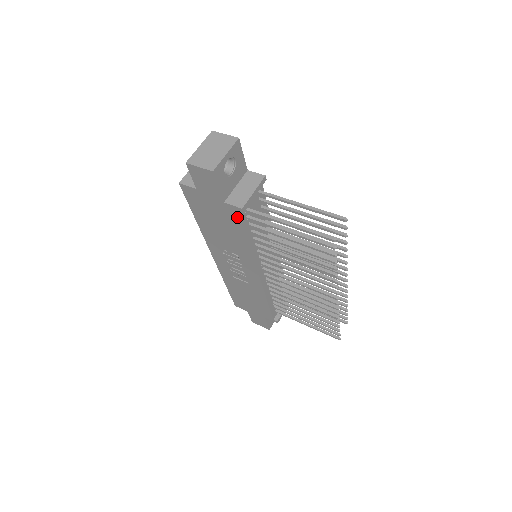
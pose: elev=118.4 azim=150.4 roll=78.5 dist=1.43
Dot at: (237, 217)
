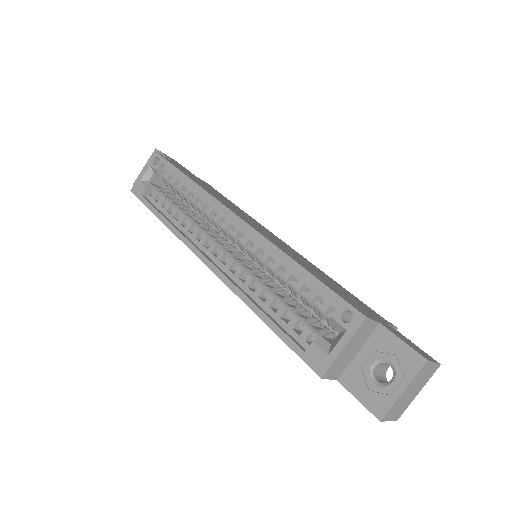
Dot at: occluded
